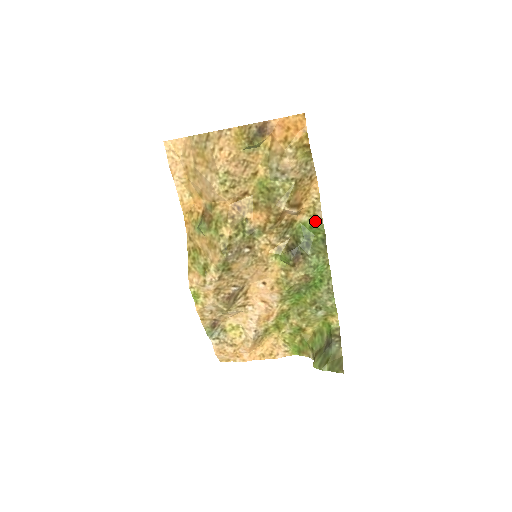
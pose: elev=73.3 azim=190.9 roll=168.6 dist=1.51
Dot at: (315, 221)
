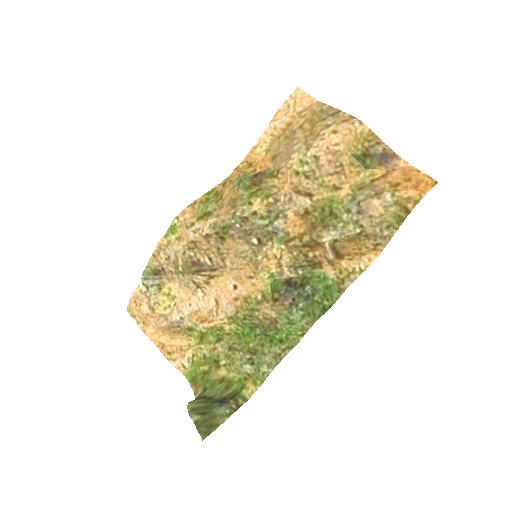
Dot at: (337, 286)
